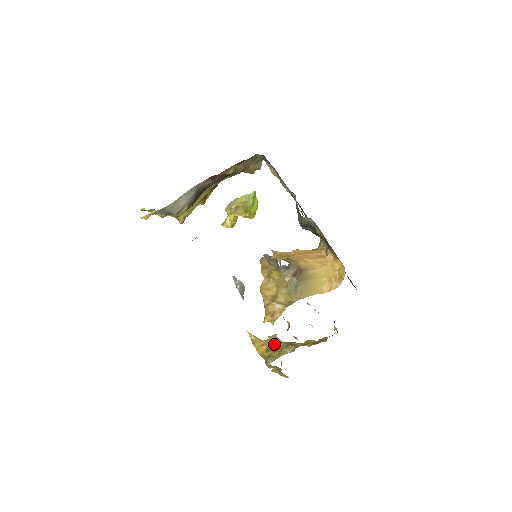
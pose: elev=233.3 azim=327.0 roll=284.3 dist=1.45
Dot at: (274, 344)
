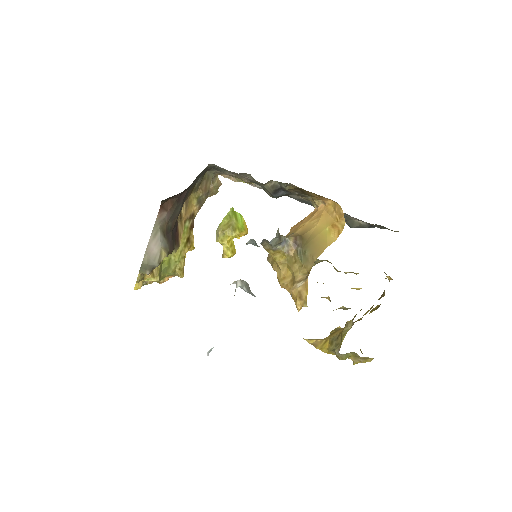
Dot at: (336, 333)
